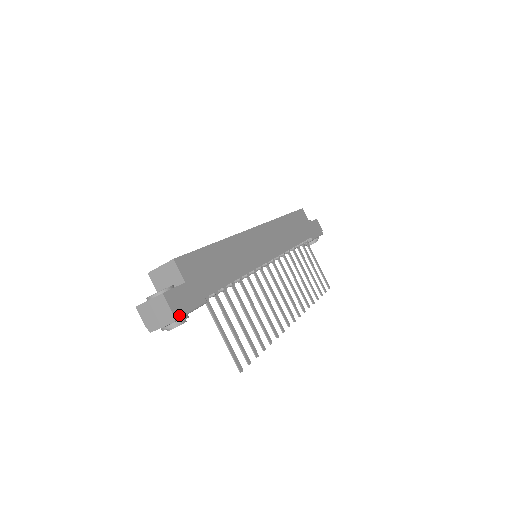
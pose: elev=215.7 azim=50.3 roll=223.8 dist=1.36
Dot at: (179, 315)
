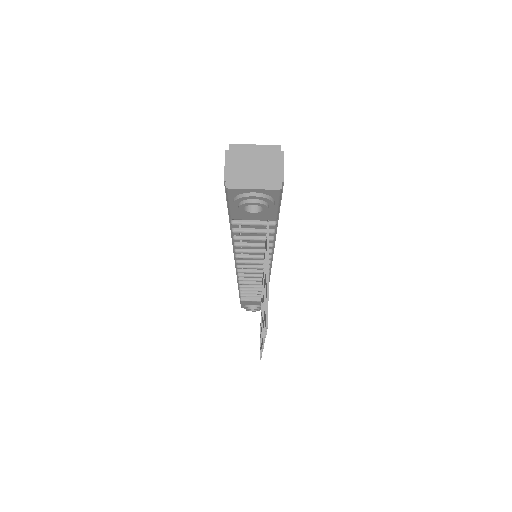
Dot at: (281, 190)
